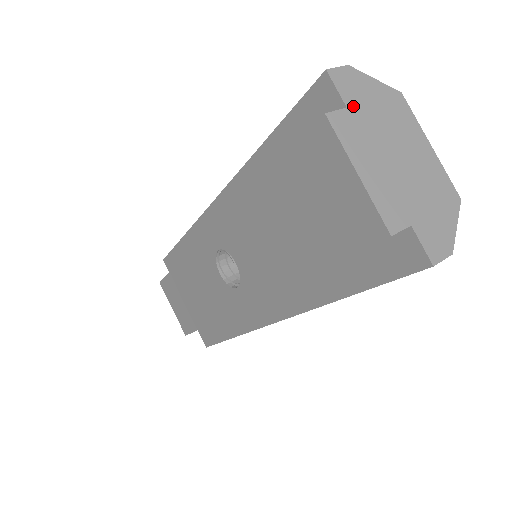
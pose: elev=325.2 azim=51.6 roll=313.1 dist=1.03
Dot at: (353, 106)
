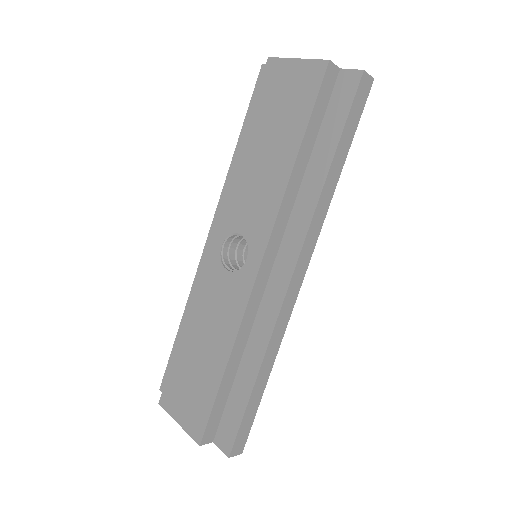
Dot at: occluded
